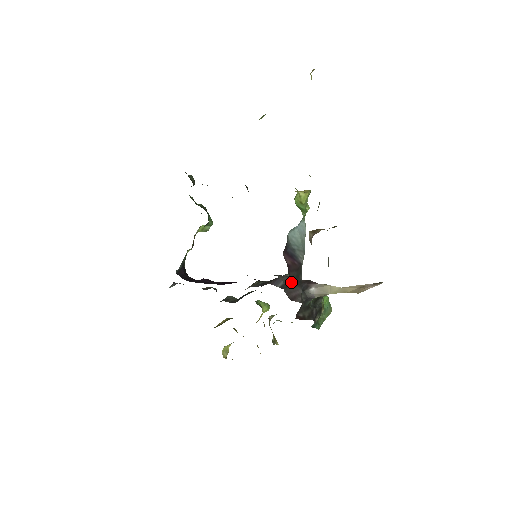
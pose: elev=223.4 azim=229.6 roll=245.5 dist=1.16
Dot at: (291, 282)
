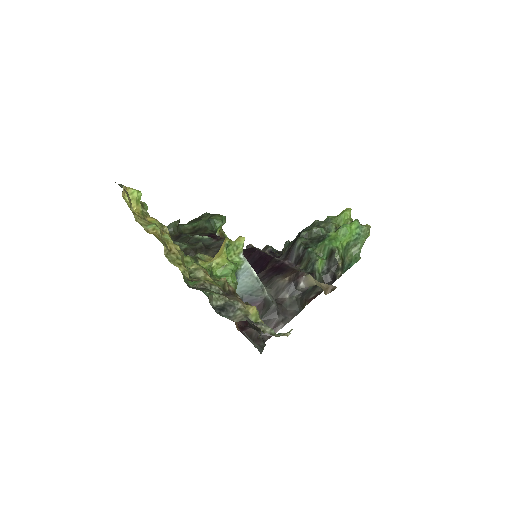
Dot at: occluded
